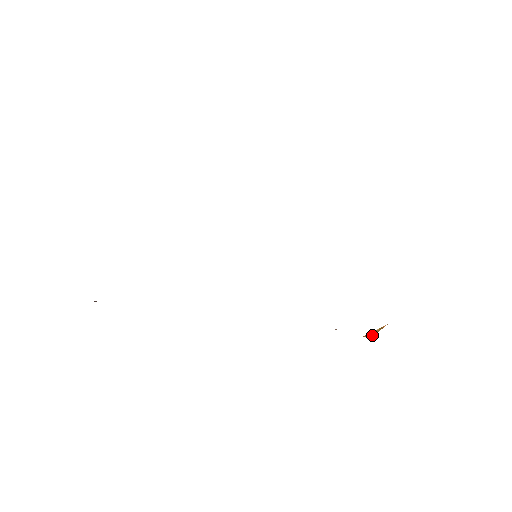
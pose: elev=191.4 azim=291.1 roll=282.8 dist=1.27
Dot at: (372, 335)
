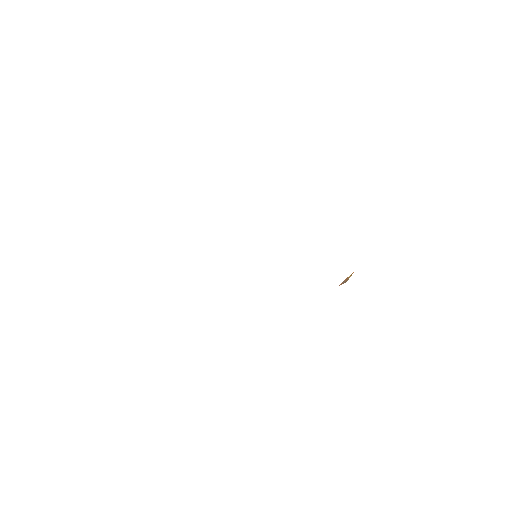
Dot at: occluded
